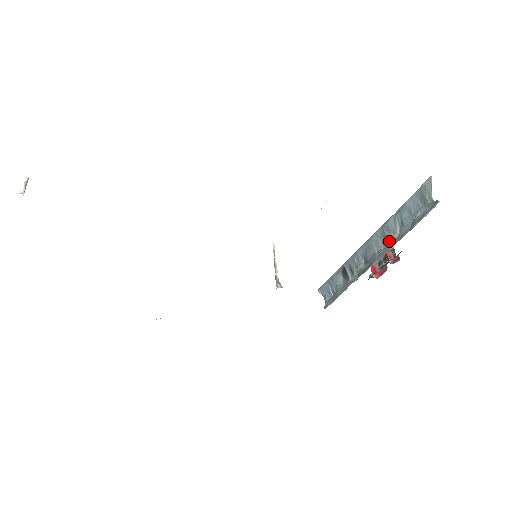
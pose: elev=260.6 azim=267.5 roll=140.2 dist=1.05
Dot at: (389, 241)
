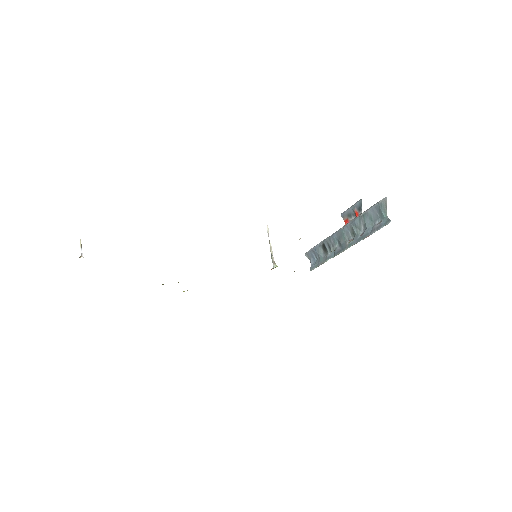
Dot at: (356, 236)
